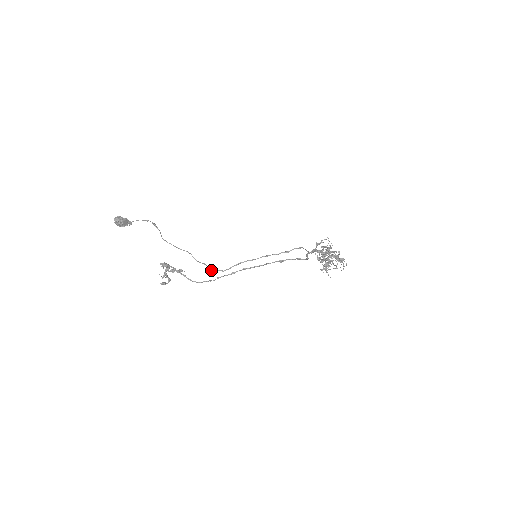
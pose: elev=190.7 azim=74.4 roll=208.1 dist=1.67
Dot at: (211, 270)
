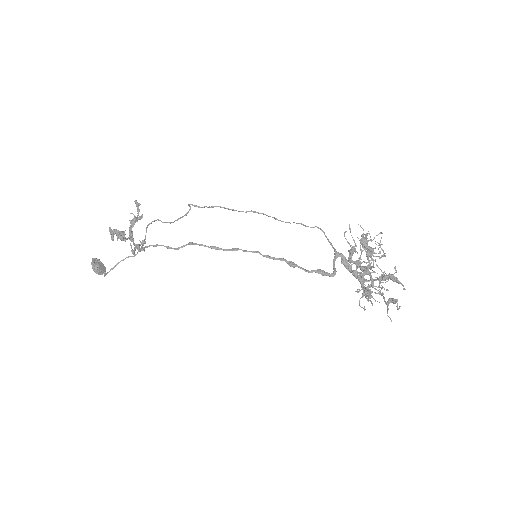
Dot at: (194, 205)
